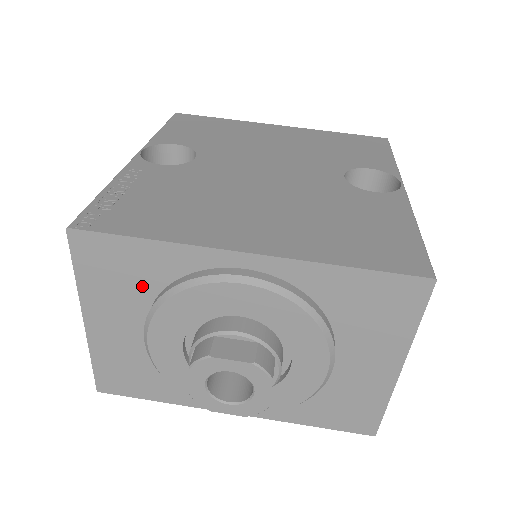
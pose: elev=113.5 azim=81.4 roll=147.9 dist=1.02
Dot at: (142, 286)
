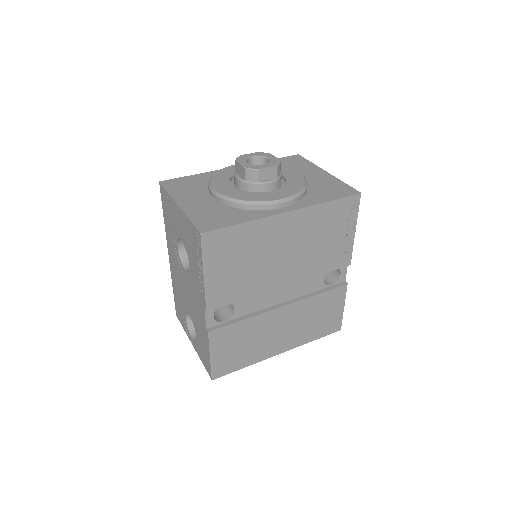
Dot at: (200, 186)
